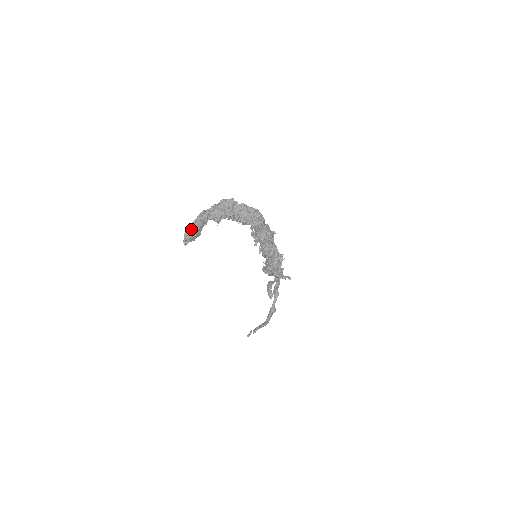
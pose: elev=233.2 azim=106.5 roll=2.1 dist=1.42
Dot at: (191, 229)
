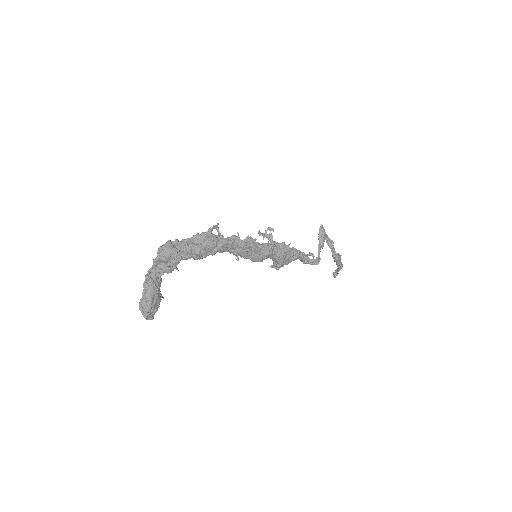
Dot at: (144, 305)
